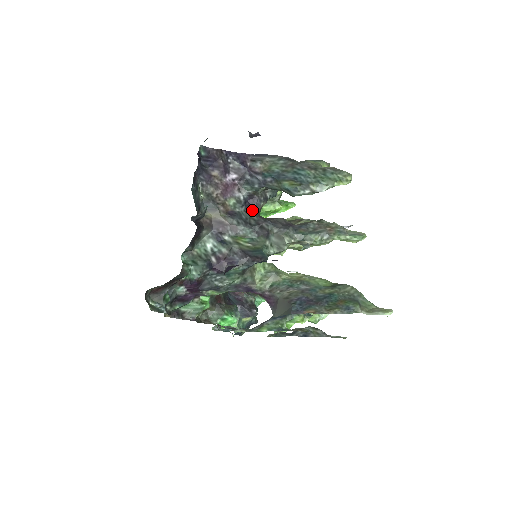
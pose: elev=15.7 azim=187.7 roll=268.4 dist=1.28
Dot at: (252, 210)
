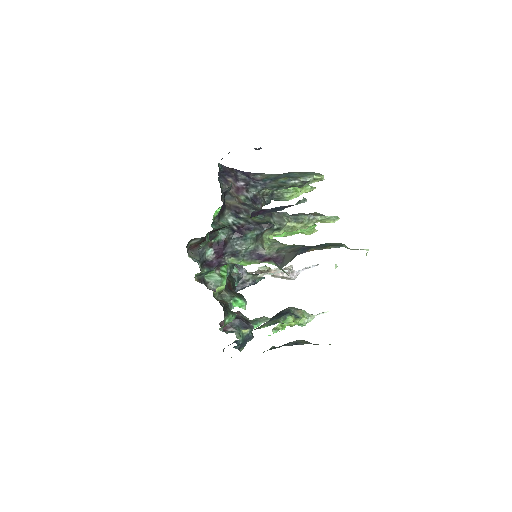
Dot at: (256, 205)
